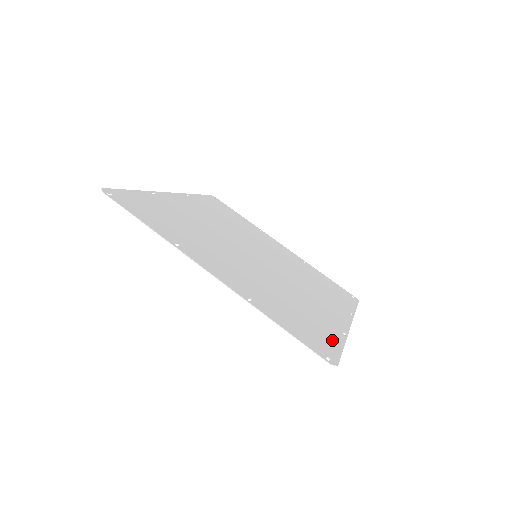
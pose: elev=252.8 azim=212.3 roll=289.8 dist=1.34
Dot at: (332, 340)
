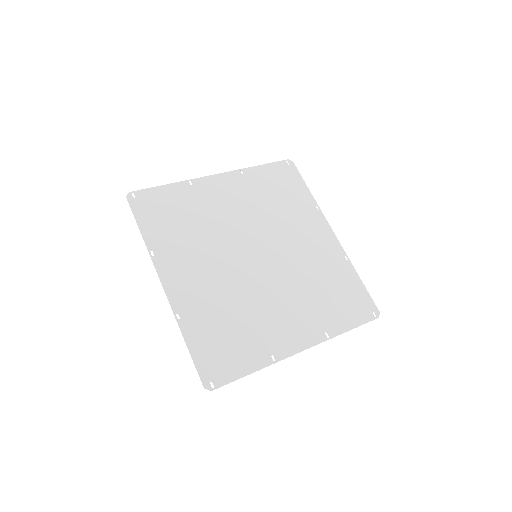
Dot at: (356, 285)
